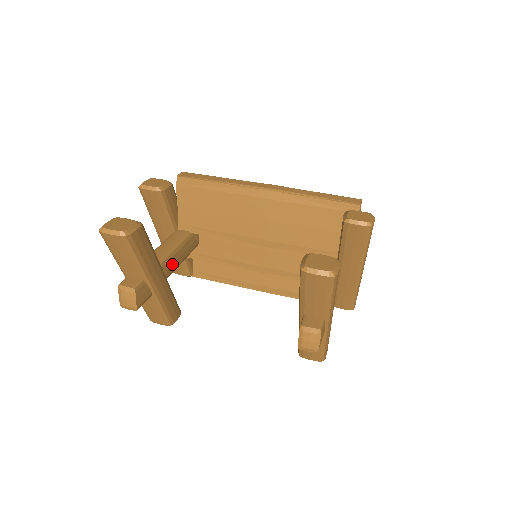
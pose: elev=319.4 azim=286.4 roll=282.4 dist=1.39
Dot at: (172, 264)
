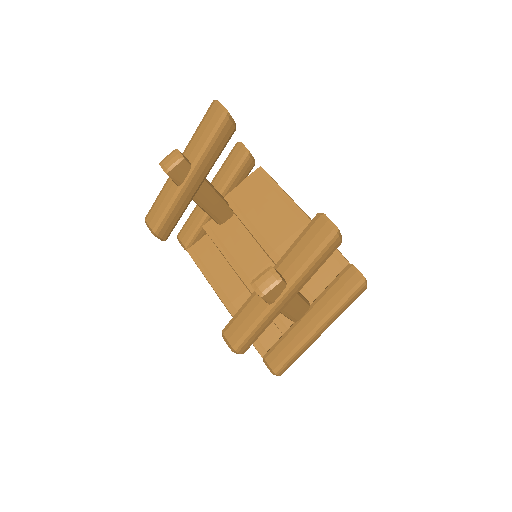
Dot at: (205, 196)
